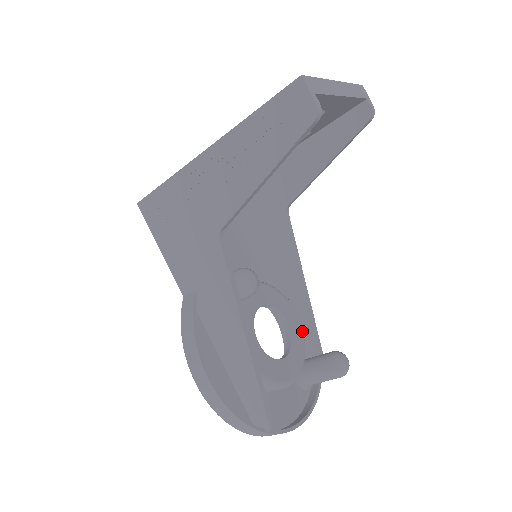
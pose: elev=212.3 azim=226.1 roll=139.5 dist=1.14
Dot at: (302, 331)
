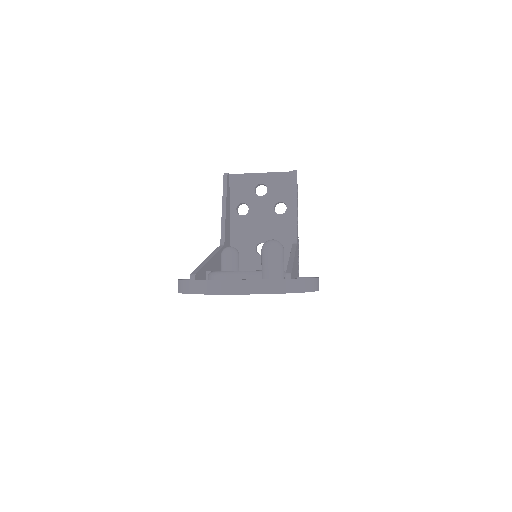
Dot at: occluded
